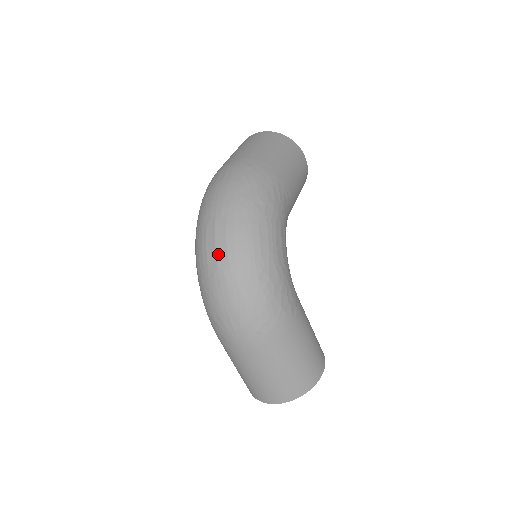
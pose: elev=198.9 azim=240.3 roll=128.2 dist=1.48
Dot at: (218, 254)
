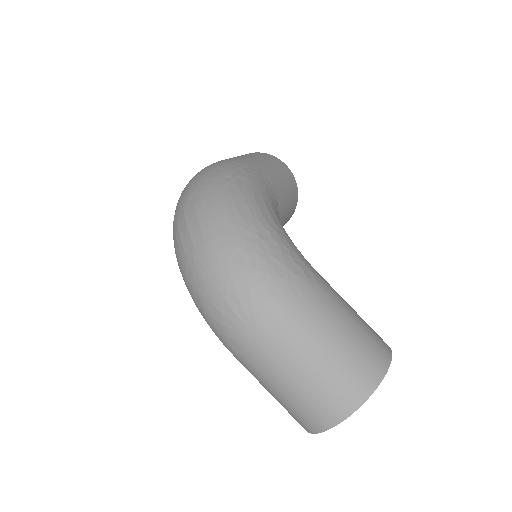
Dot at: (192, 235)
